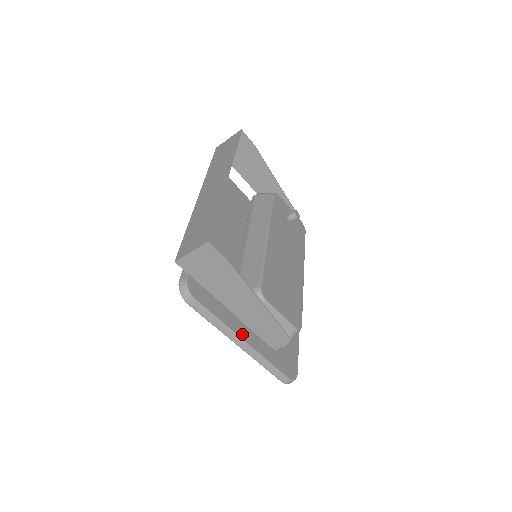
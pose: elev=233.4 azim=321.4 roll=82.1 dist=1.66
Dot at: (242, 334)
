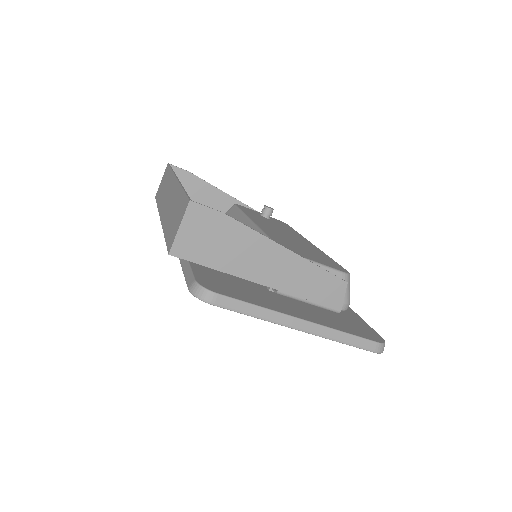
Dot at: (294, 314)
